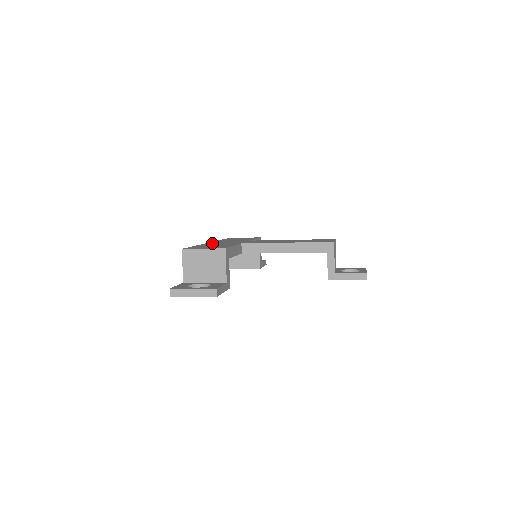
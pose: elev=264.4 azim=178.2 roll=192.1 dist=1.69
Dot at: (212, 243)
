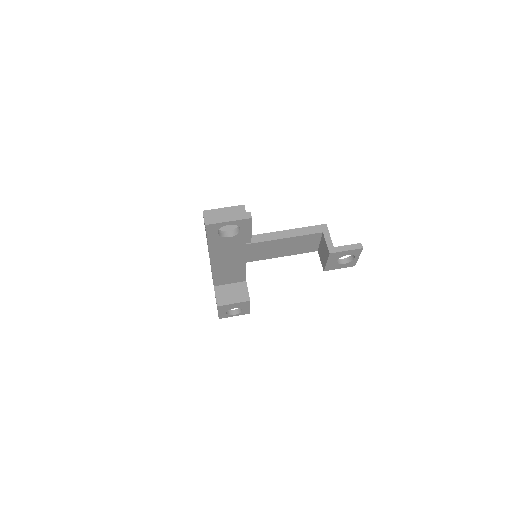
Dot at: occluded
